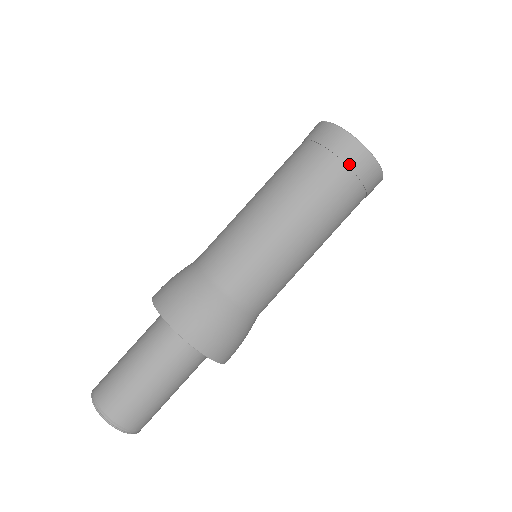
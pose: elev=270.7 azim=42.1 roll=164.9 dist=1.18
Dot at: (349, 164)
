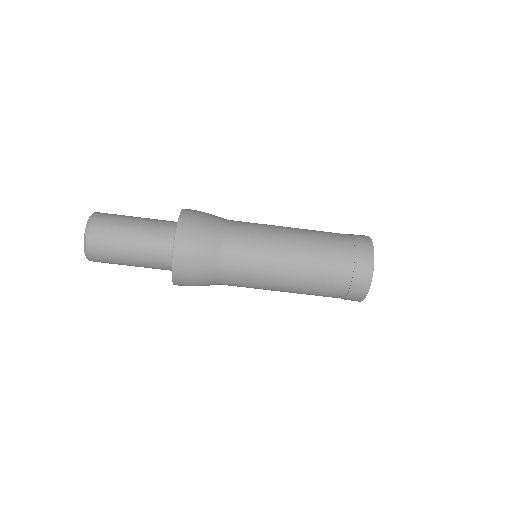
Dot at: (350, 291)
